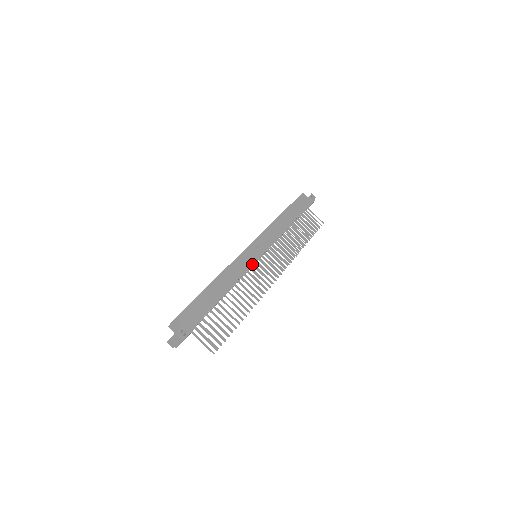
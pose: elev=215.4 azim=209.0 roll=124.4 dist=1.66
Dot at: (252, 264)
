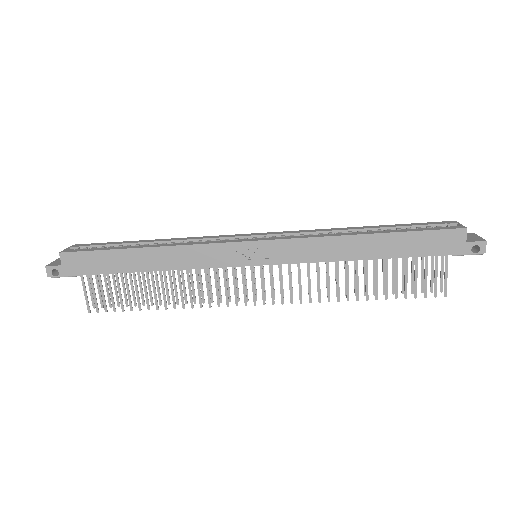
Dot at: (221, 266)
